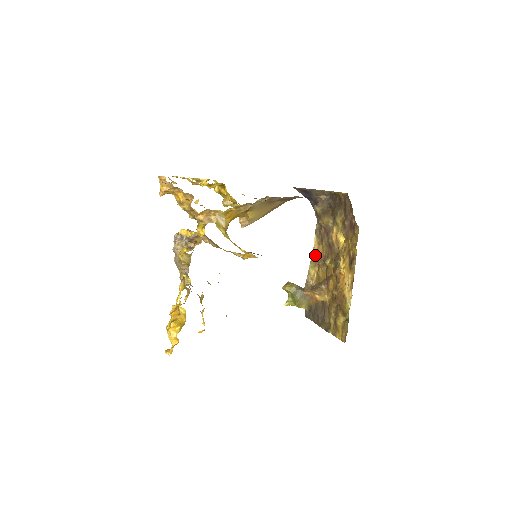
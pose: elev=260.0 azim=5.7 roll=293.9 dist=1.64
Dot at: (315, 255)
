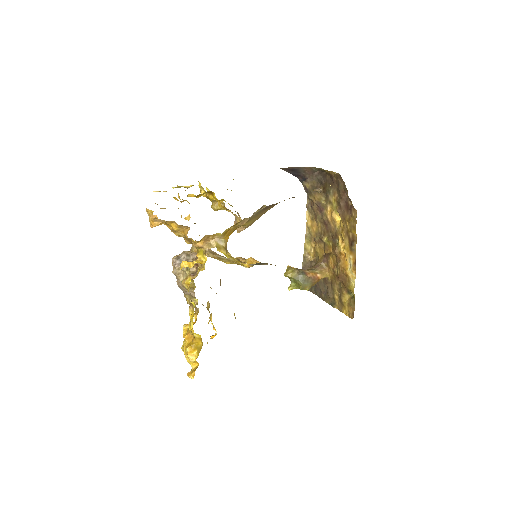
Dot at: (309, 231)
